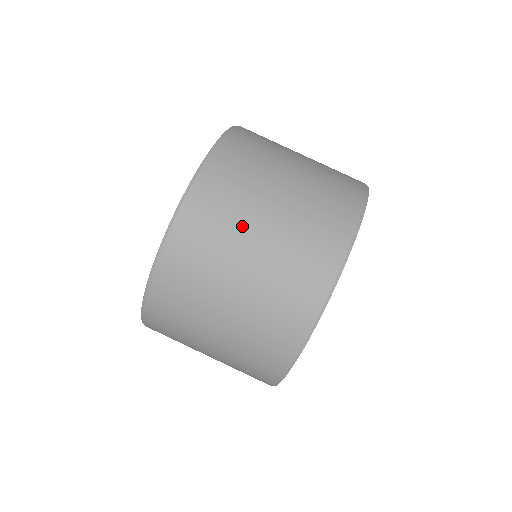
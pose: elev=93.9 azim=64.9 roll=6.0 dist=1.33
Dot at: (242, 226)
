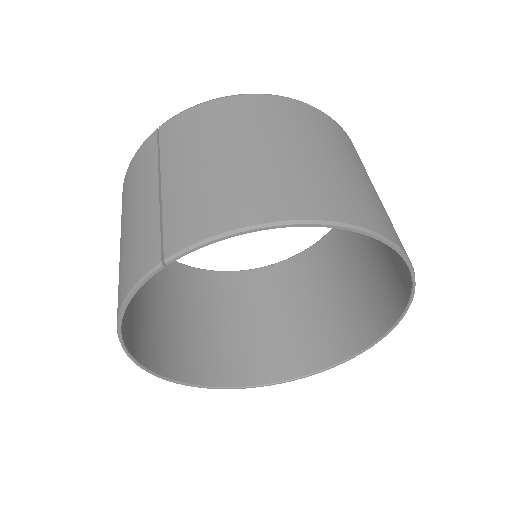
Dot at: occluded
